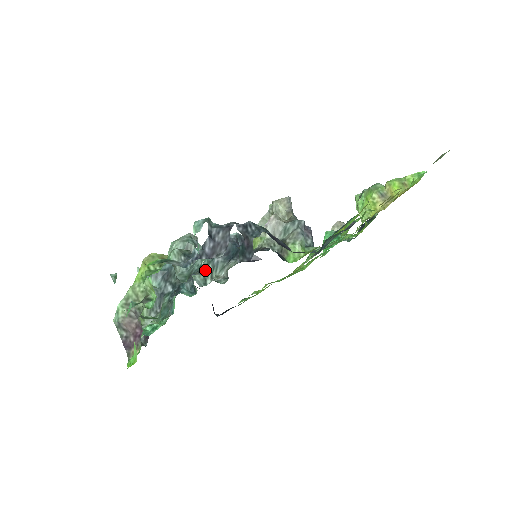
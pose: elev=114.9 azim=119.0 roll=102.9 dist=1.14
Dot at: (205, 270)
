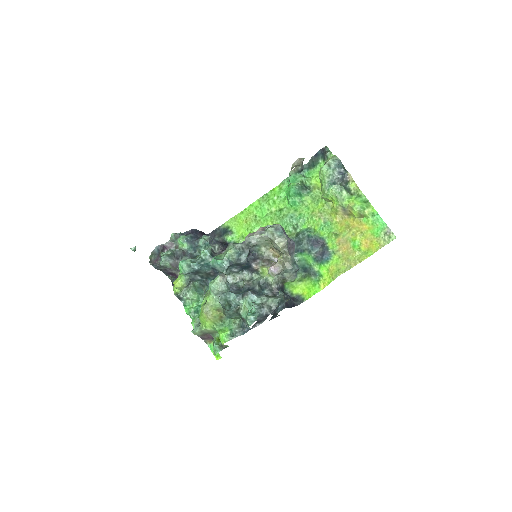
Dot at: occluded
